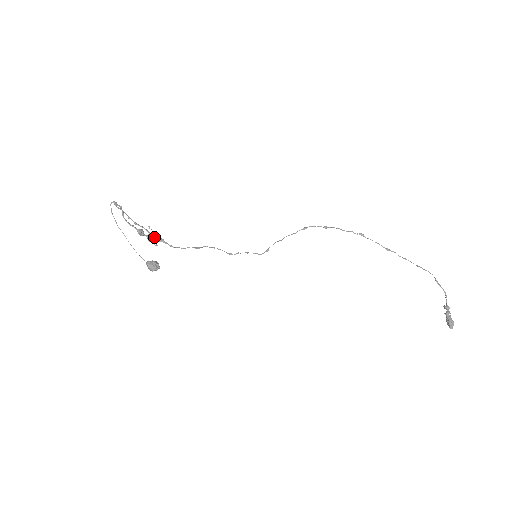
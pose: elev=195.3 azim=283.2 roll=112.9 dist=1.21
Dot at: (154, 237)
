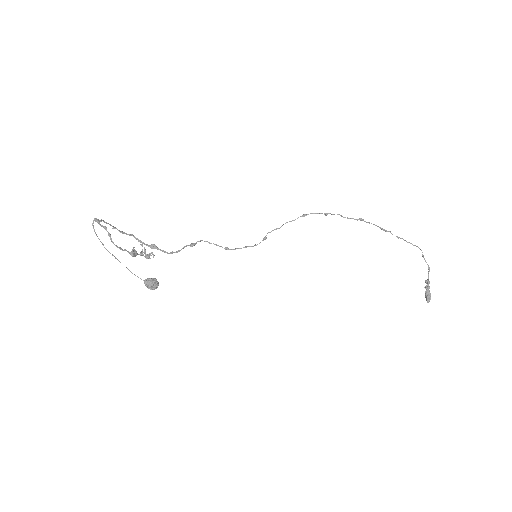
Dot at: (145, 244)
